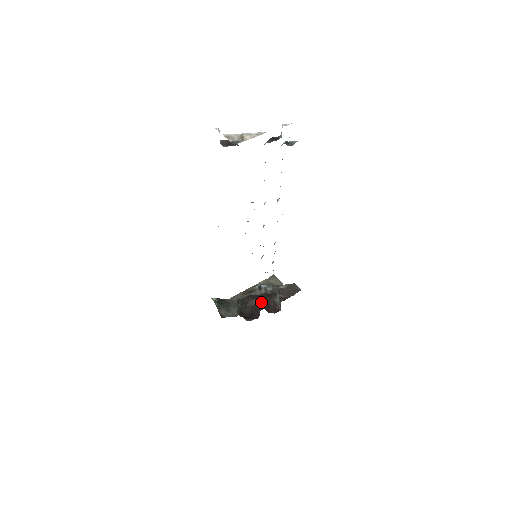
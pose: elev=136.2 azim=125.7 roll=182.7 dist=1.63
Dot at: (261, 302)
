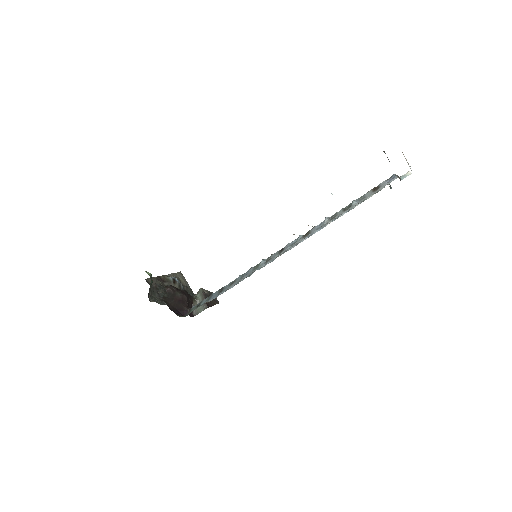
Dot at: (186, 299)
